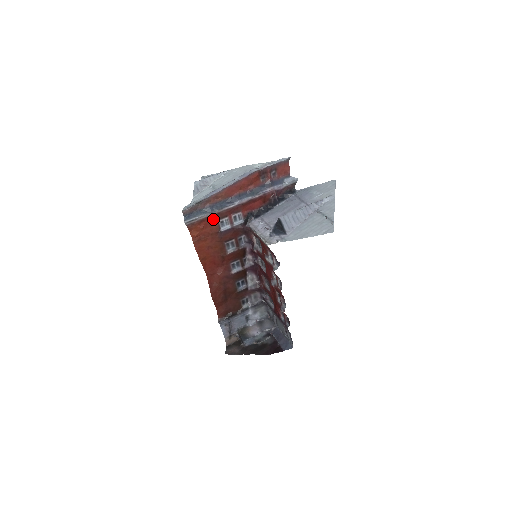
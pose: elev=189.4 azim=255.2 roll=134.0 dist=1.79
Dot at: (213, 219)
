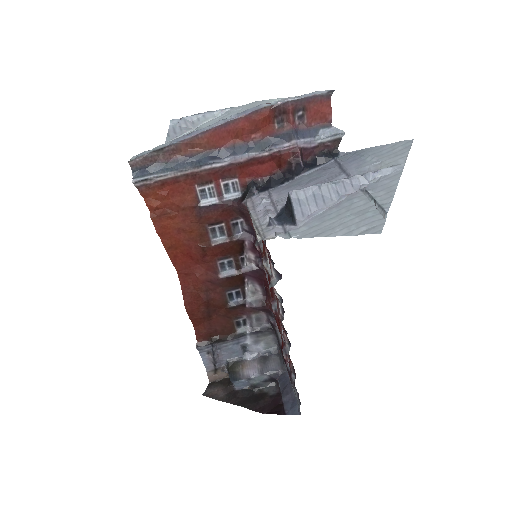
Dot at: (186, 183)
